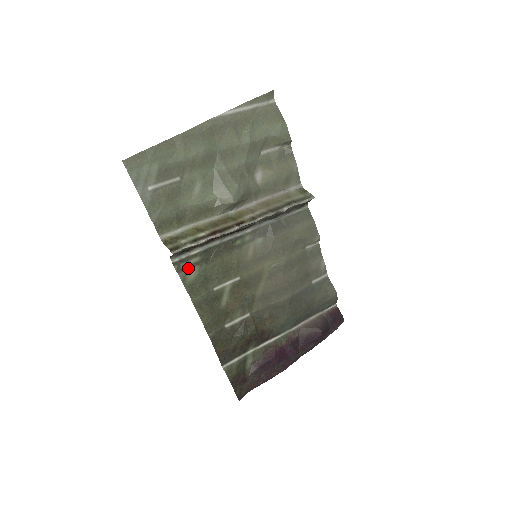
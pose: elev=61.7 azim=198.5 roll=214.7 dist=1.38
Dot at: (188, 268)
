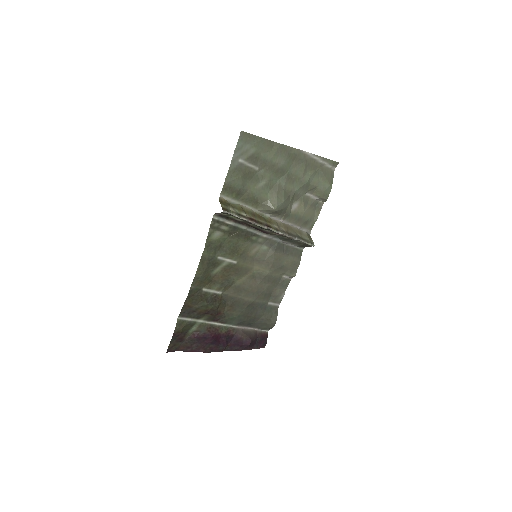
Dot at: (217, 230)
